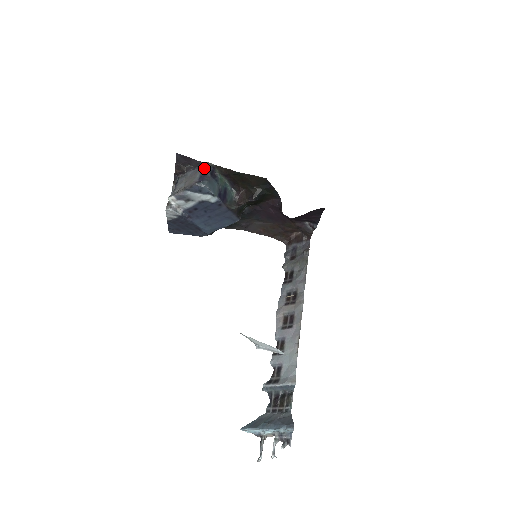
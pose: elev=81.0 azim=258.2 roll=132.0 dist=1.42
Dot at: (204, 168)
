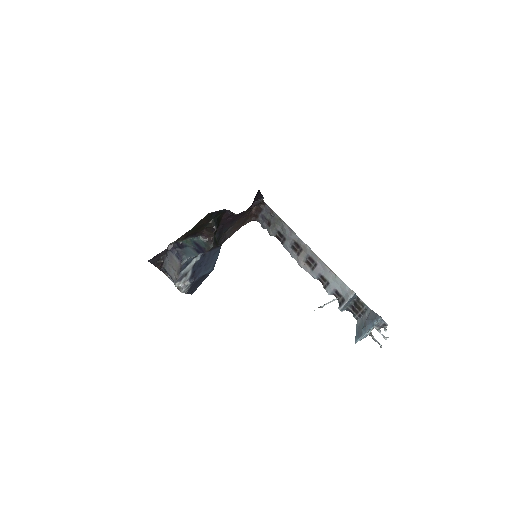
Dot at: (172, 250)
